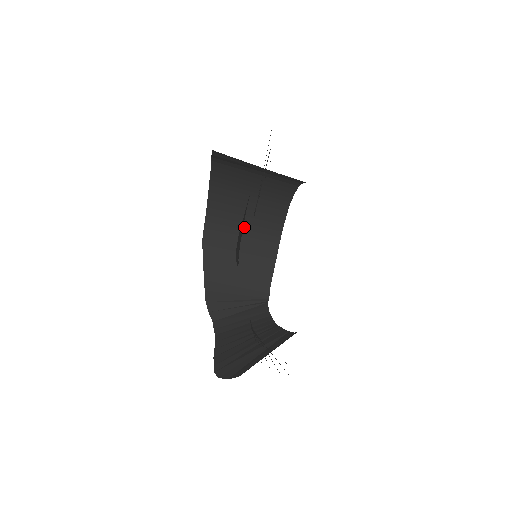
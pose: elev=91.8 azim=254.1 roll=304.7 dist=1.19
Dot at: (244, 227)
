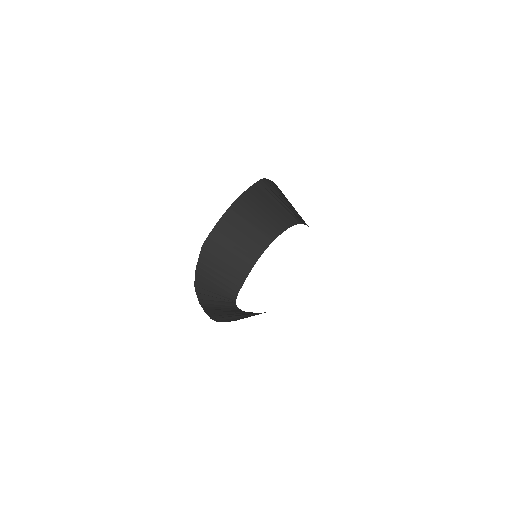
Dot at: (235, 246)
